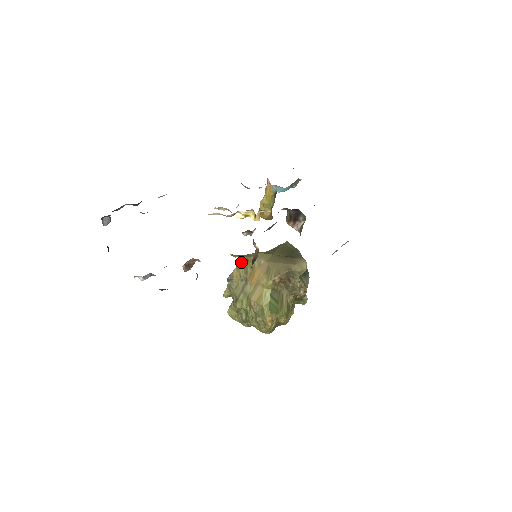
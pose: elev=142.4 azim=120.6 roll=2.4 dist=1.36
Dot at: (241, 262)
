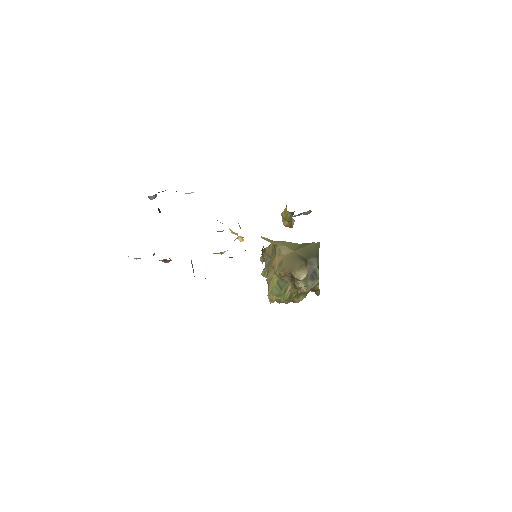
Dot at: (272, 244)
